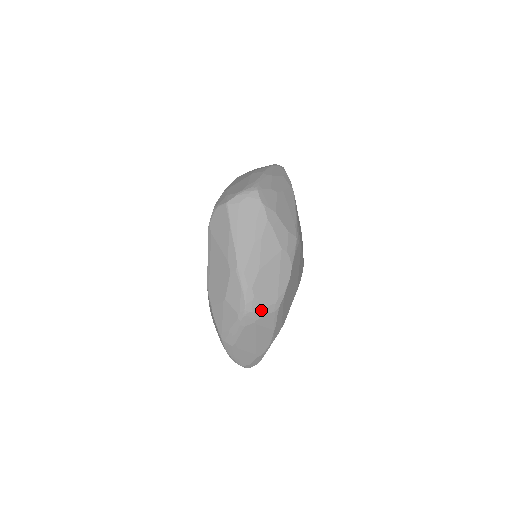
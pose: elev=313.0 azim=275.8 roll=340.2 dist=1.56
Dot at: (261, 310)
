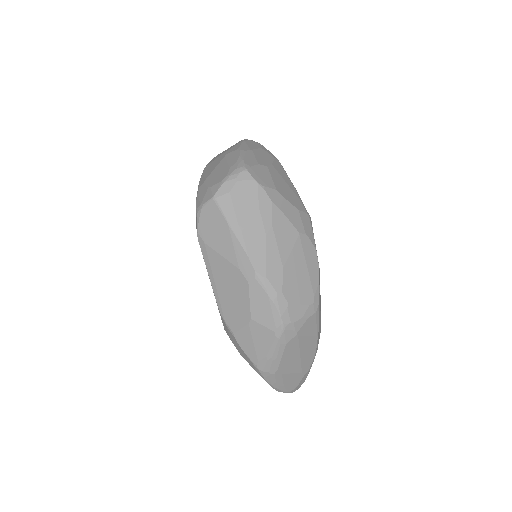
Dot at: (300, 316)
